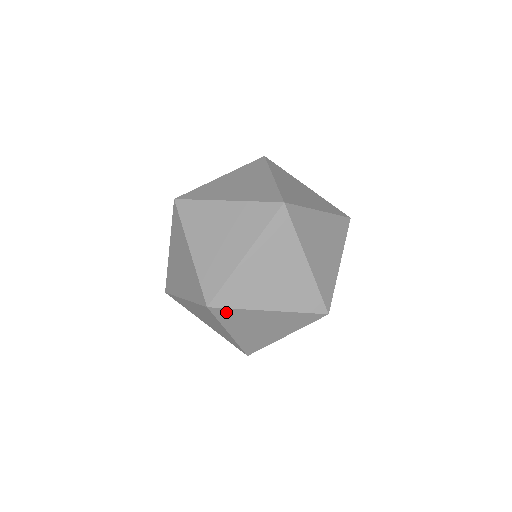
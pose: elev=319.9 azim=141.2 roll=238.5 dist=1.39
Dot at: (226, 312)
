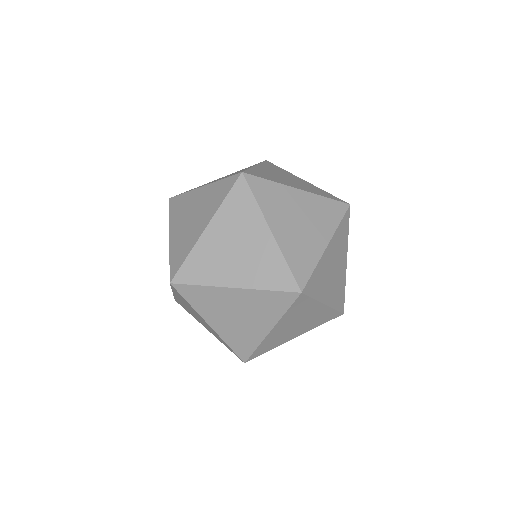
Dot at: occluded
